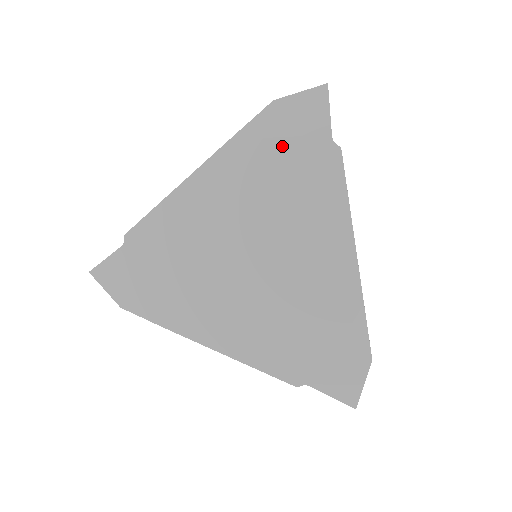
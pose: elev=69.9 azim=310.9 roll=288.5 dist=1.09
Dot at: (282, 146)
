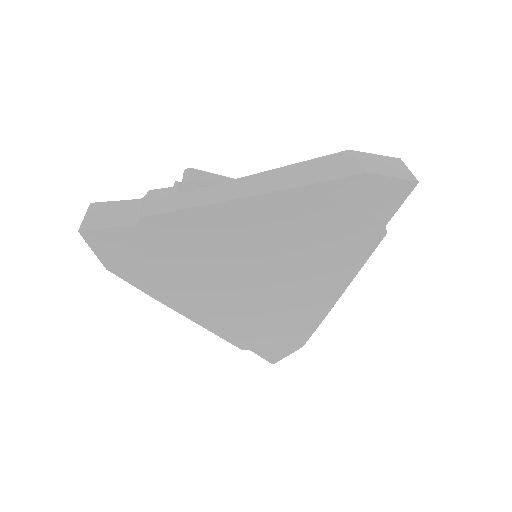
Dot at: (345, 212)
